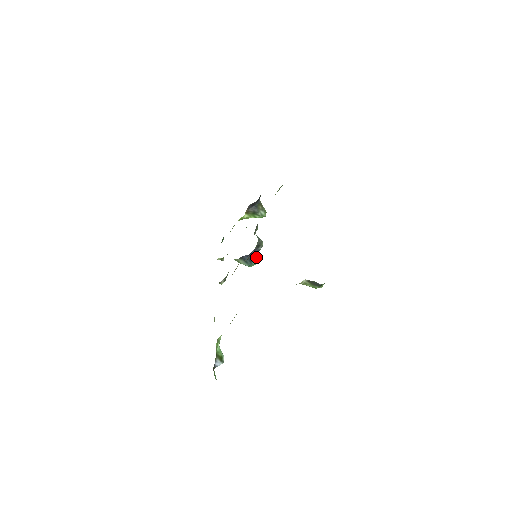
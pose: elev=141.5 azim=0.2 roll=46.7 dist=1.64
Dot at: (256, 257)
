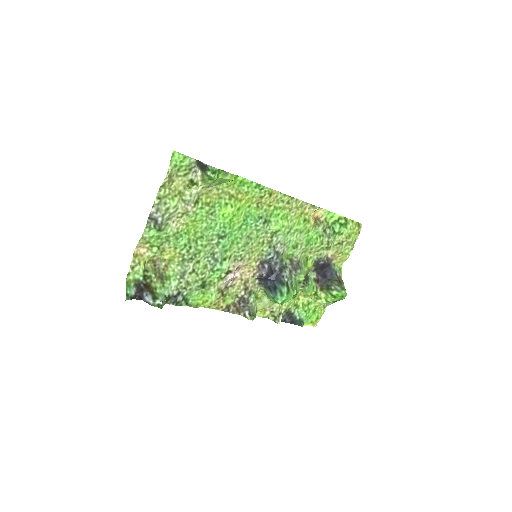
Dot at: (281, 286)
